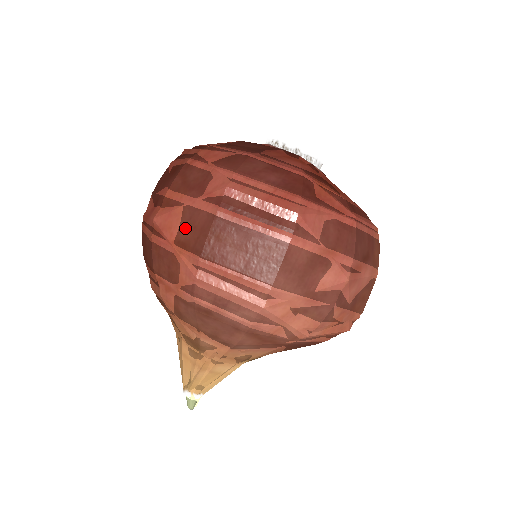
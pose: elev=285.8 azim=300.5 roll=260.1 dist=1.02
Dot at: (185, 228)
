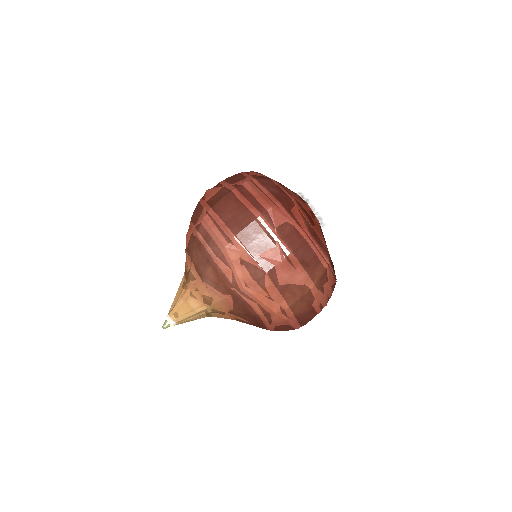
Dot at: (216, 196)
